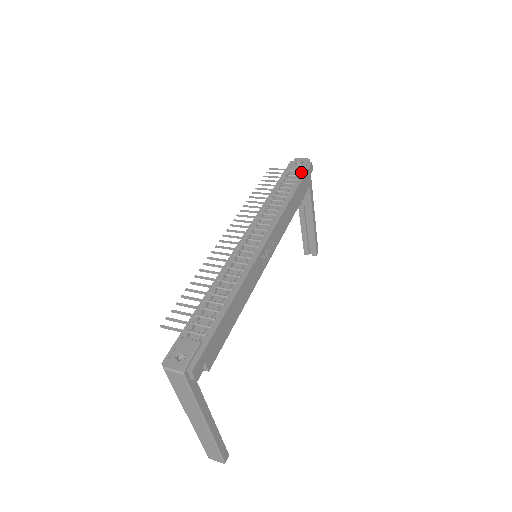
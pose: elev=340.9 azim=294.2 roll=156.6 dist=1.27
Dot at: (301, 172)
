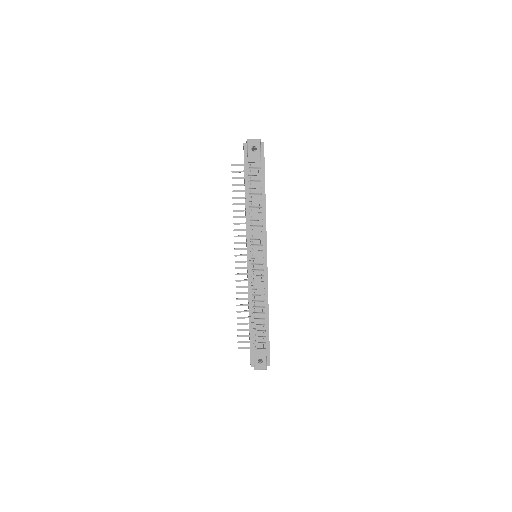
Dot at: (260, 162)
